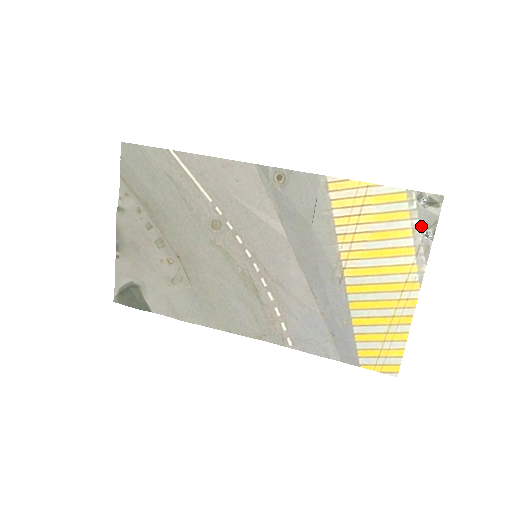
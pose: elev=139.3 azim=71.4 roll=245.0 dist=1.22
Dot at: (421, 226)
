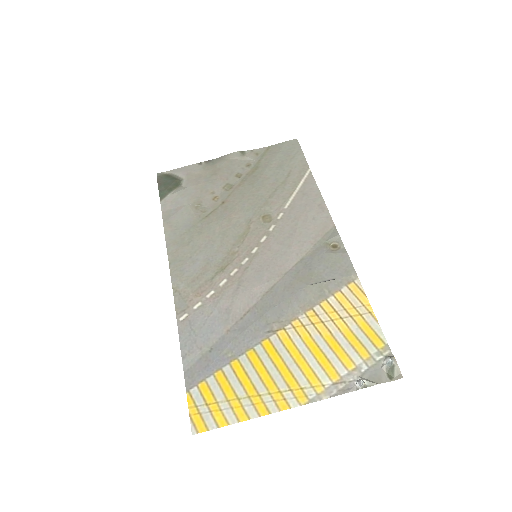
Dot at: (363, 373)
